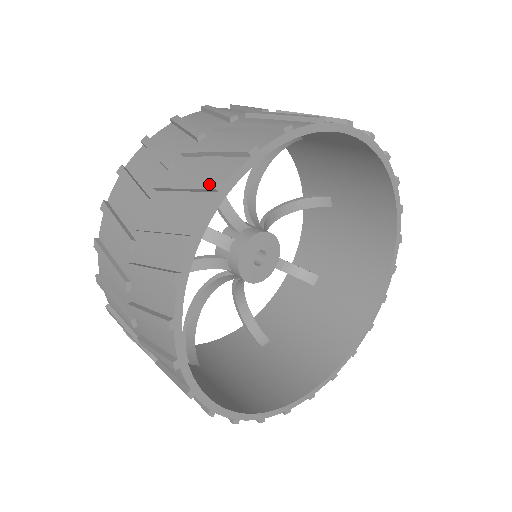
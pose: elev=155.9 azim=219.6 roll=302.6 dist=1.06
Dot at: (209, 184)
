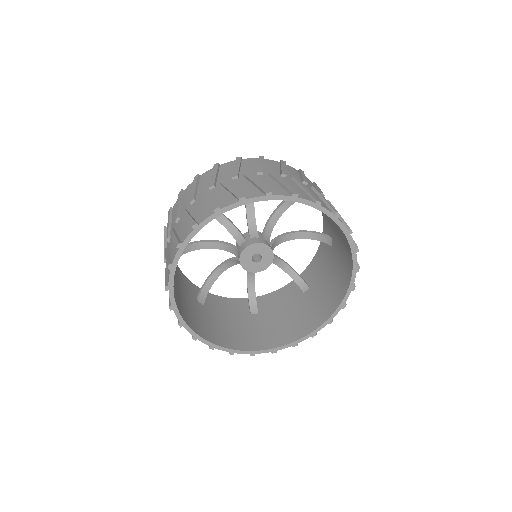
Dot at: (292, 191)
